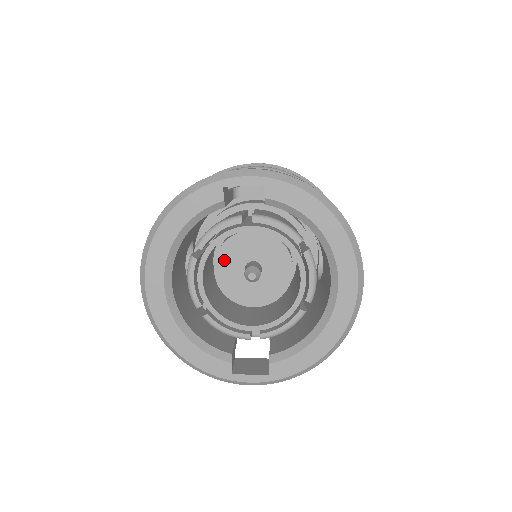
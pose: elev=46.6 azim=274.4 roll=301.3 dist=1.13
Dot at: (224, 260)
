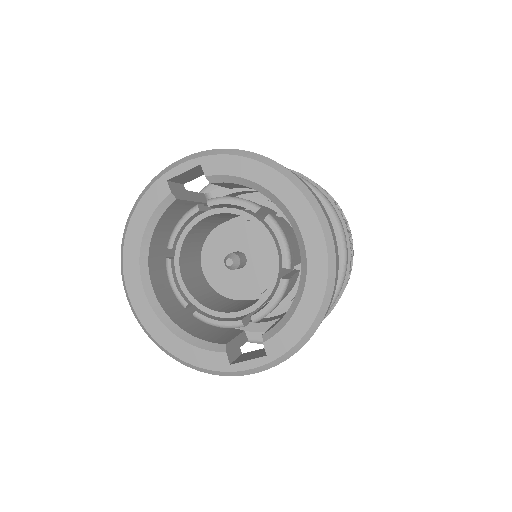
Dot at: (209, 260)
